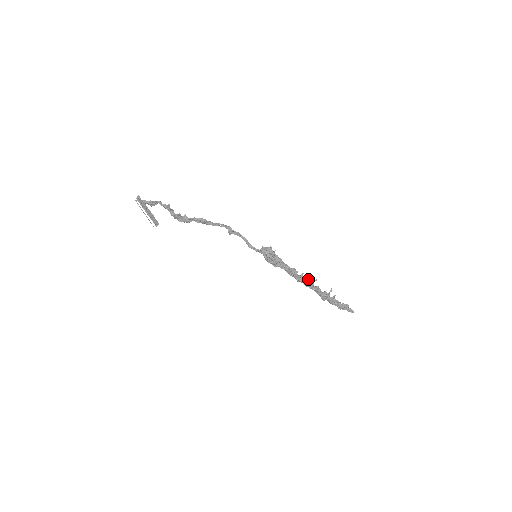
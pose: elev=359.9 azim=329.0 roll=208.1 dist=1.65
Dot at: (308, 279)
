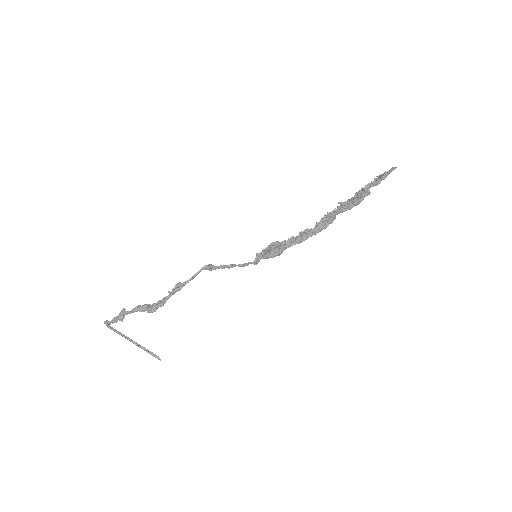
Dot at: (326, 220)
